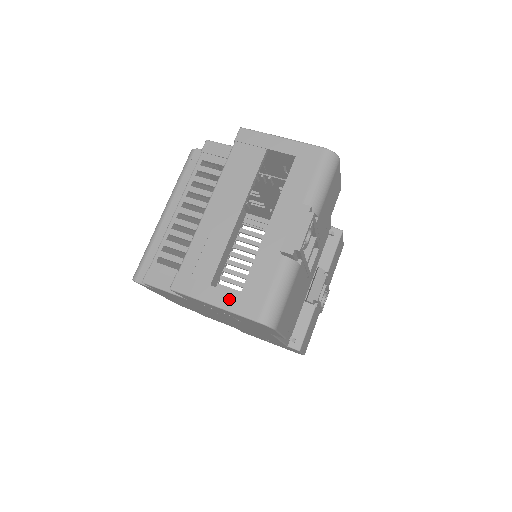
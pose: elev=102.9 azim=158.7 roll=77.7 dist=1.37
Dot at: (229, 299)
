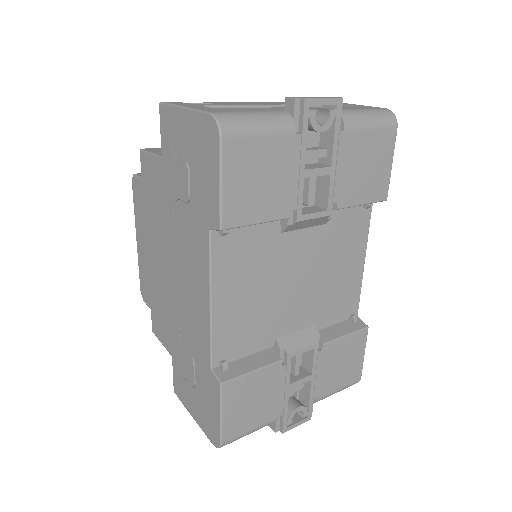
Dot at: (202, 107)
